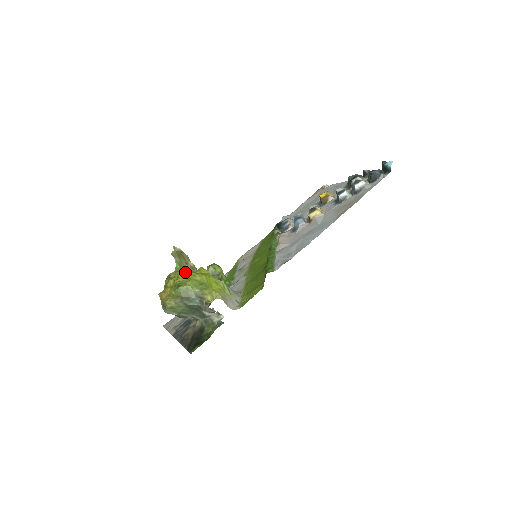
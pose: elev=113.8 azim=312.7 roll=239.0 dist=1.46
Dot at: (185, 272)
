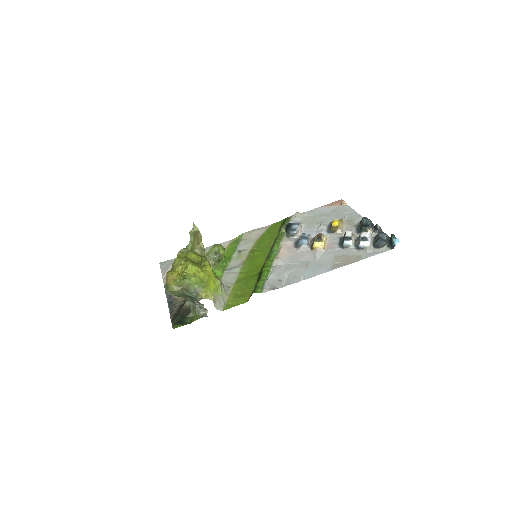
Dot at: (194, 266)
